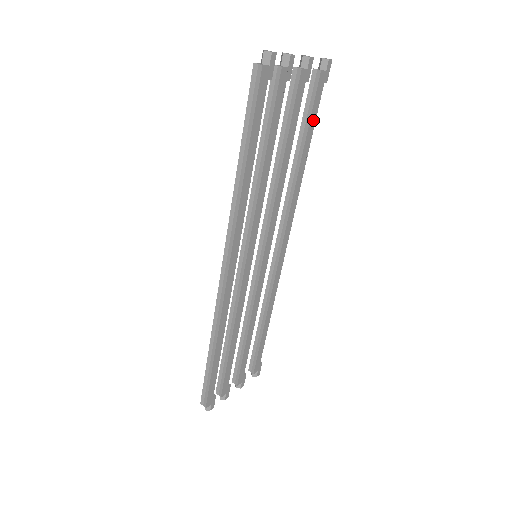
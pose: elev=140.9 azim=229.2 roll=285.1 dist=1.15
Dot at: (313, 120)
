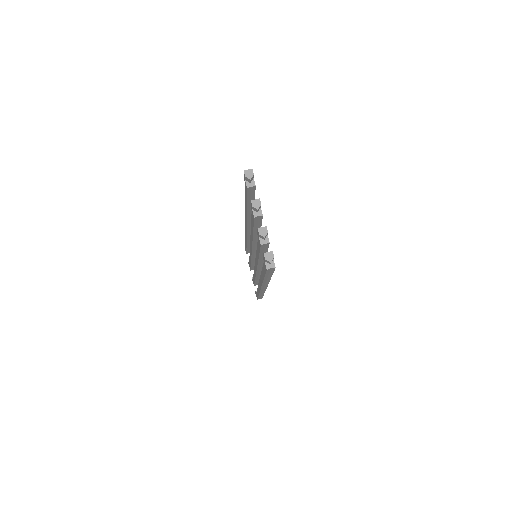
Dot at: occluded
